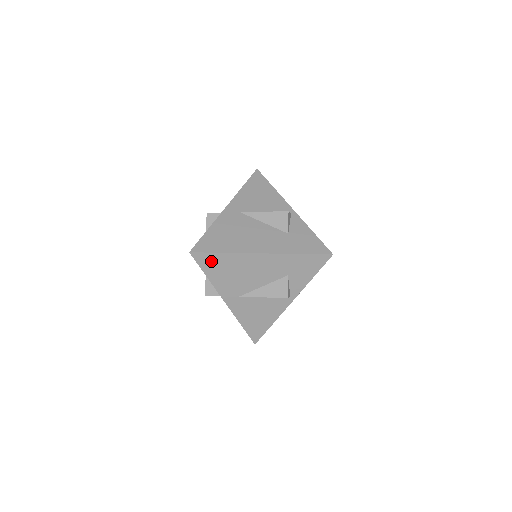
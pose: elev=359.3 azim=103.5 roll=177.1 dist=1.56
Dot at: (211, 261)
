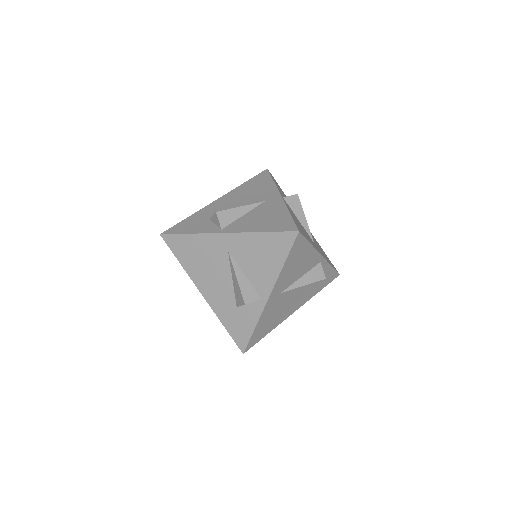
Dot at: occluded
